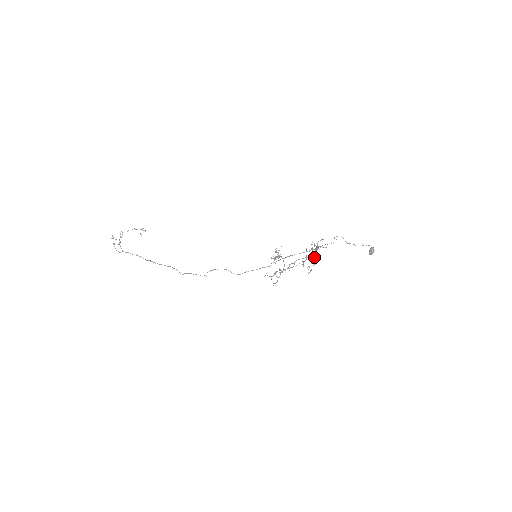
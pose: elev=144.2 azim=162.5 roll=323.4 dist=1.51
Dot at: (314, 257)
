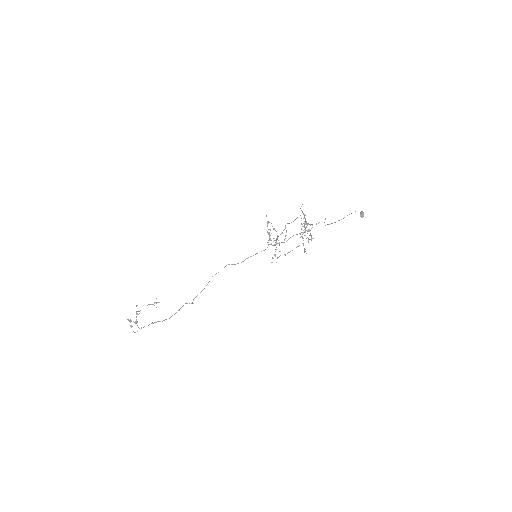
Dot at: occluded
